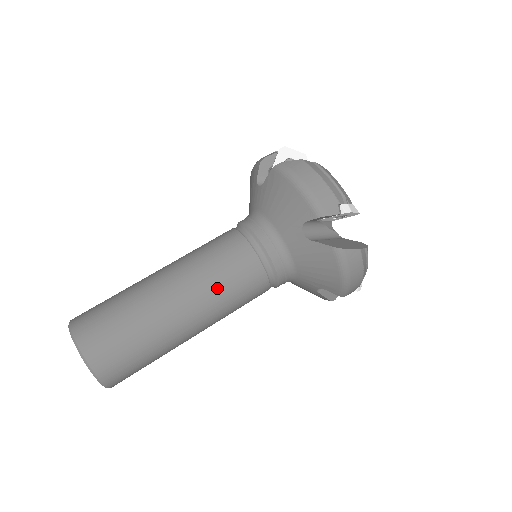
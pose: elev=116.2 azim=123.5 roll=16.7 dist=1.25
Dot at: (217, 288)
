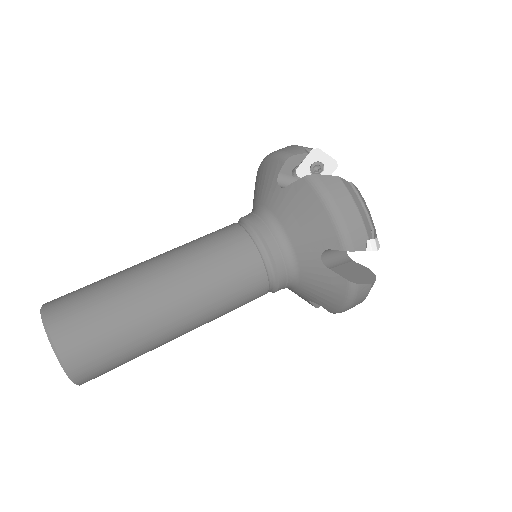
Dot at: (196, 252)
